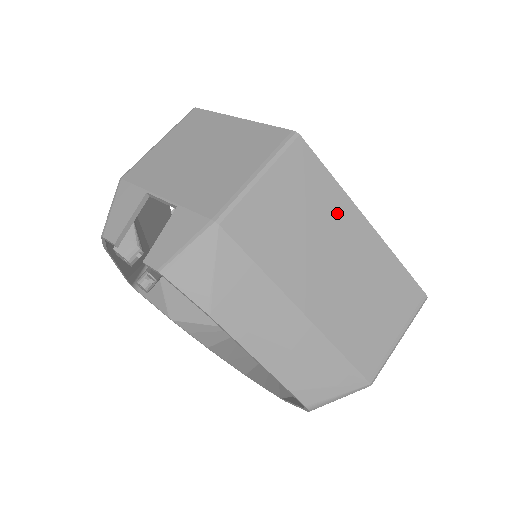
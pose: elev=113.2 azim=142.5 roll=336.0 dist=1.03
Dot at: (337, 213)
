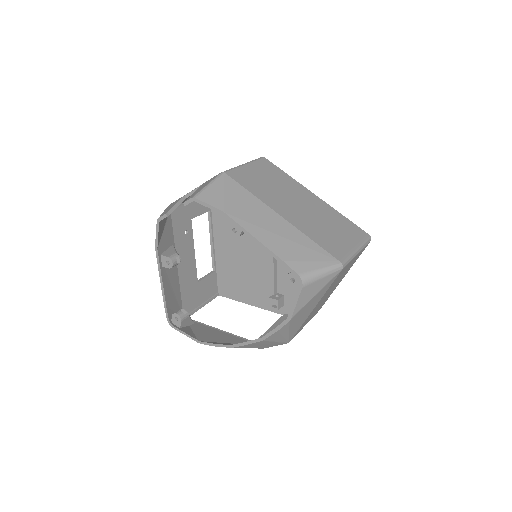
Dot at: (293, 186)
